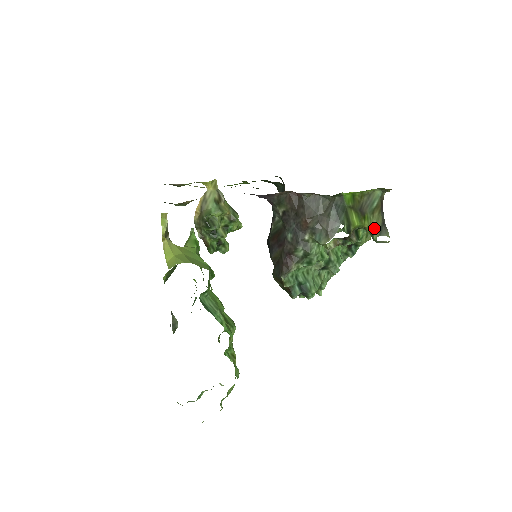
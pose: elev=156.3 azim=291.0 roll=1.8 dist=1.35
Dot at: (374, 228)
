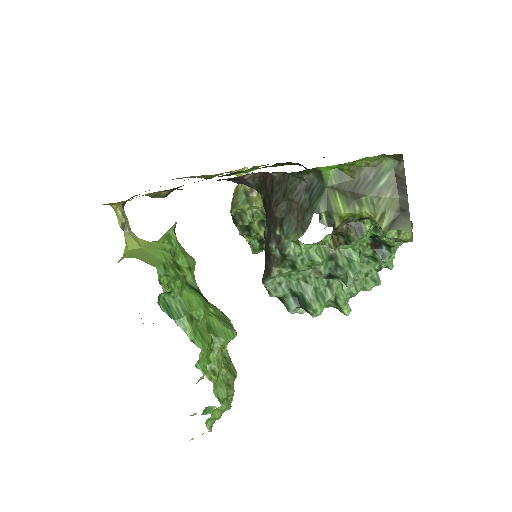
Dot at: (380, 218)
